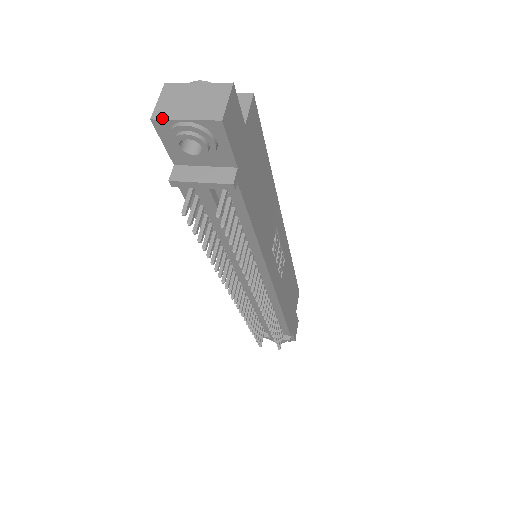
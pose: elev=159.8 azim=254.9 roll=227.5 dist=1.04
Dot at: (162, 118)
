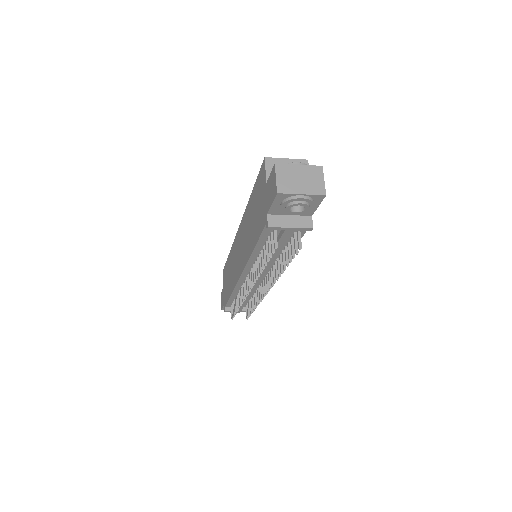
Dot at: (285, 192)
